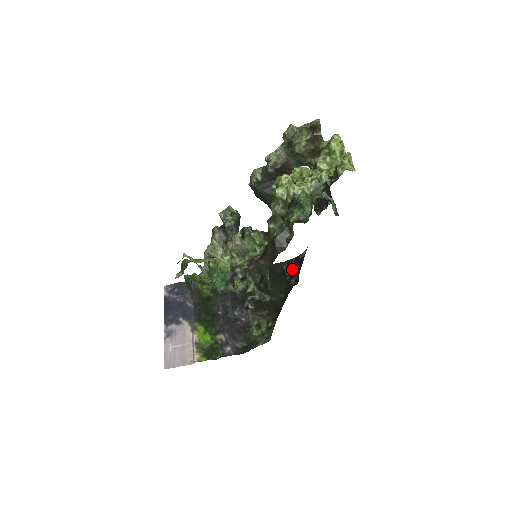
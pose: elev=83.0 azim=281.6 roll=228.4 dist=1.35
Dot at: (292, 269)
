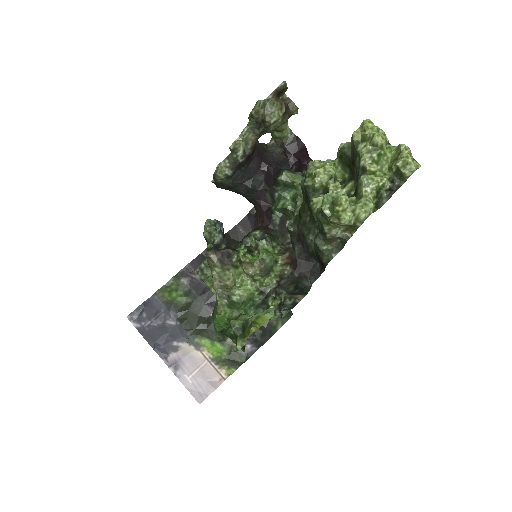
Dot at: (251, 229)
